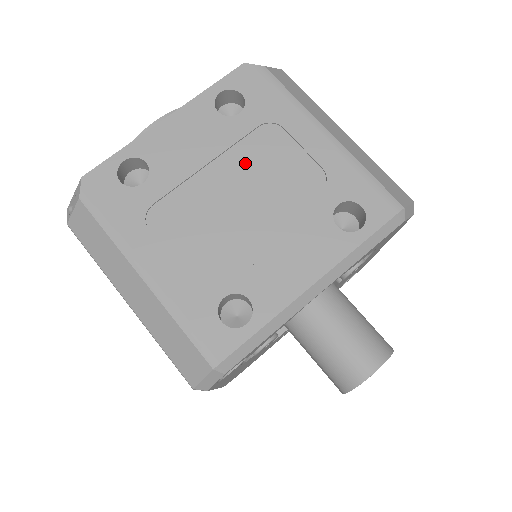
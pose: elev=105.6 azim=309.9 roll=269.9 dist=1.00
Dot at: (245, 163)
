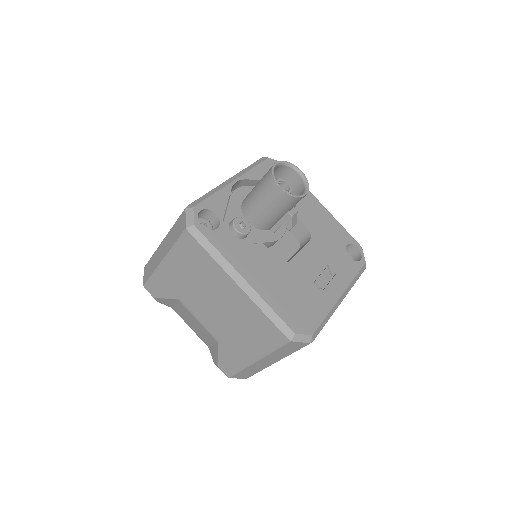
Dot at: occluded
